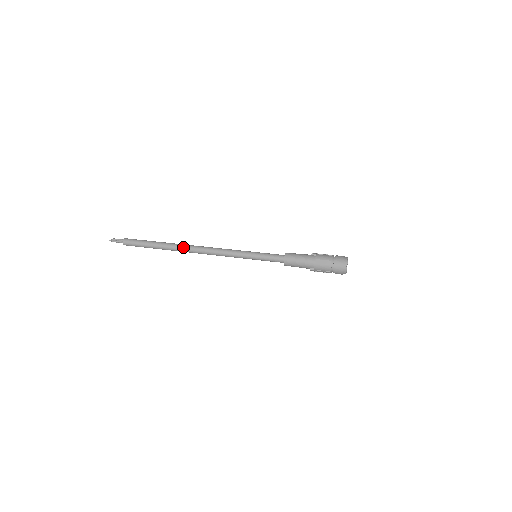
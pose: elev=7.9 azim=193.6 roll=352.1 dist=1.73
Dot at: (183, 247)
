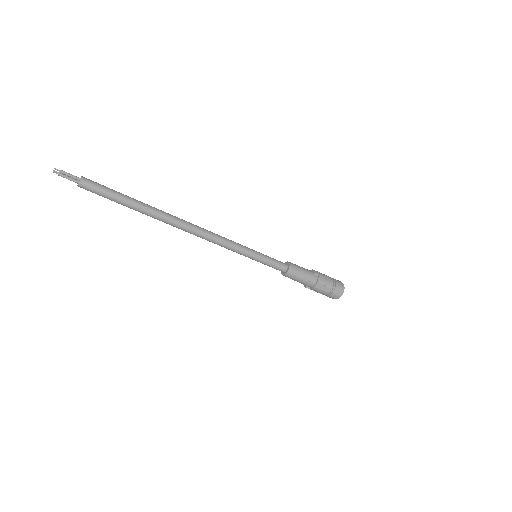
Dot at: (171, 221)
